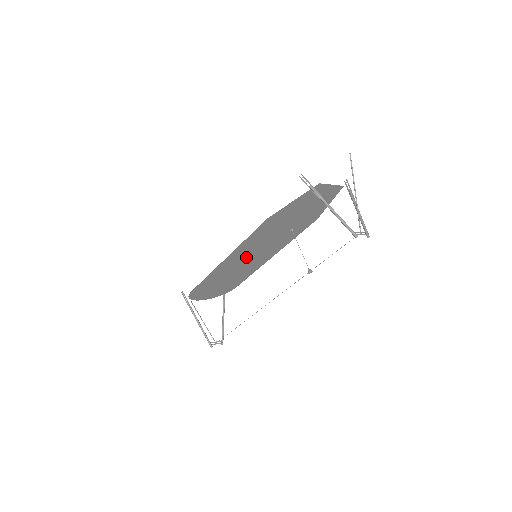
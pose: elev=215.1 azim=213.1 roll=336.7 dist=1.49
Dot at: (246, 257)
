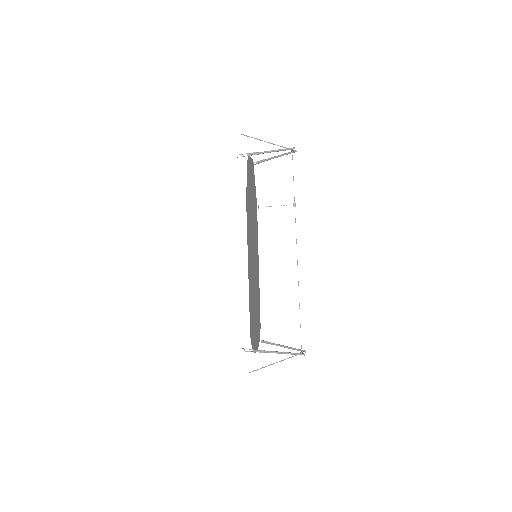
Dot at: (252, 263)
